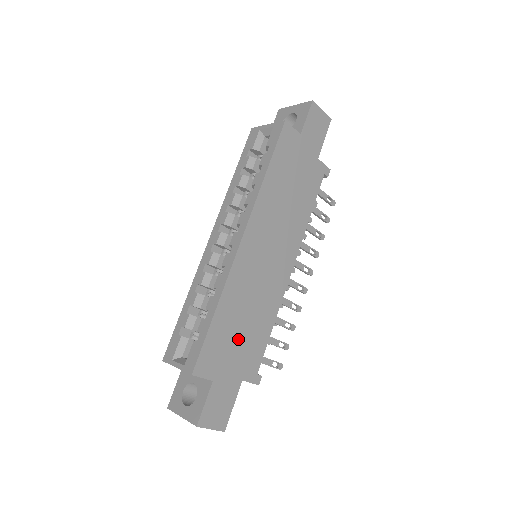
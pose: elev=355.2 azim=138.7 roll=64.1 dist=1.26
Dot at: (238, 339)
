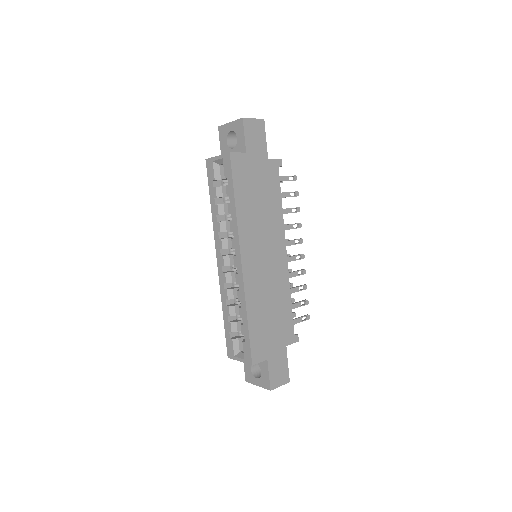
Dot at: (271, 324)
